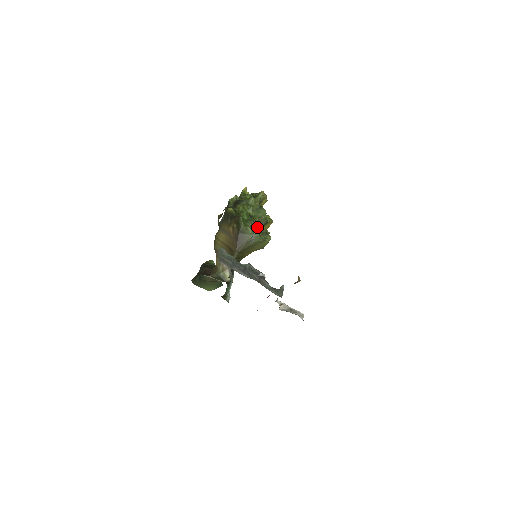
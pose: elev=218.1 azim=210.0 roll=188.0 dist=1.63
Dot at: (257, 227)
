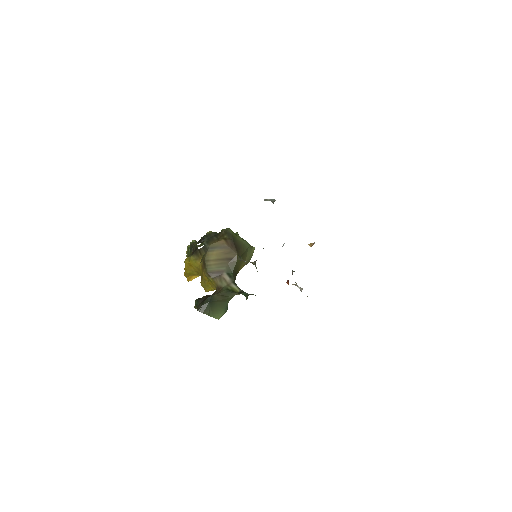
Dot at: occluded
